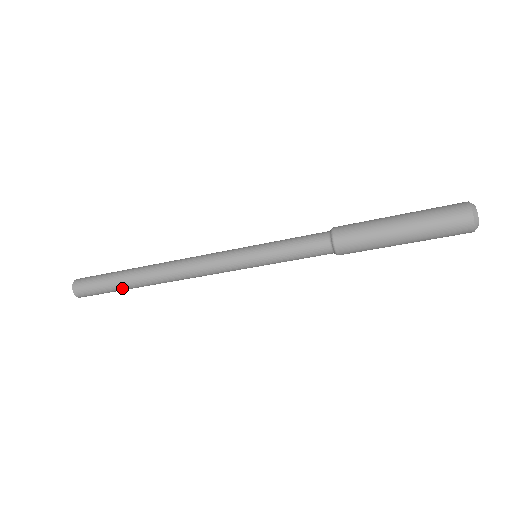
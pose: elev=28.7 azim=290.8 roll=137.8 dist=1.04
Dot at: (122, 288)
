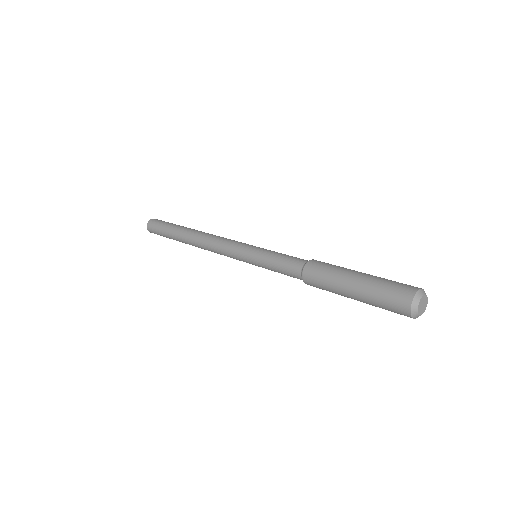
Dot at: occluded
